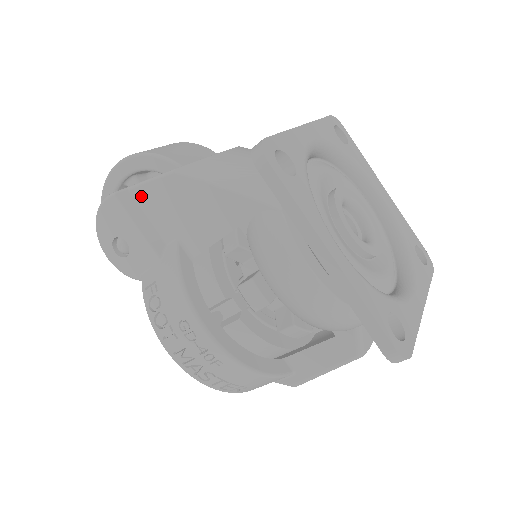
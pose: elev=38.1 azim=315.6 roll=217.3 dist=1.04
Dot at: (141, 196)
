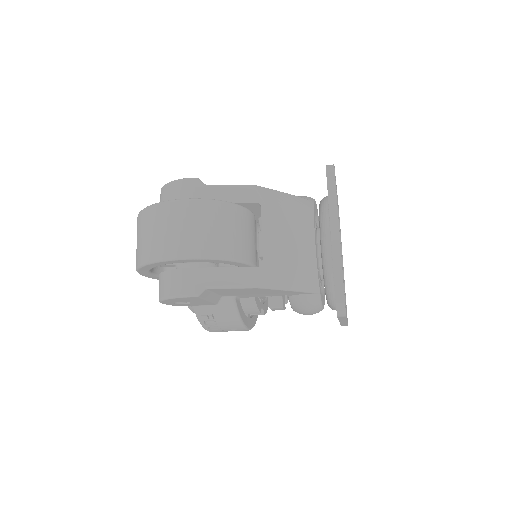
Dot at: (217, 290)
